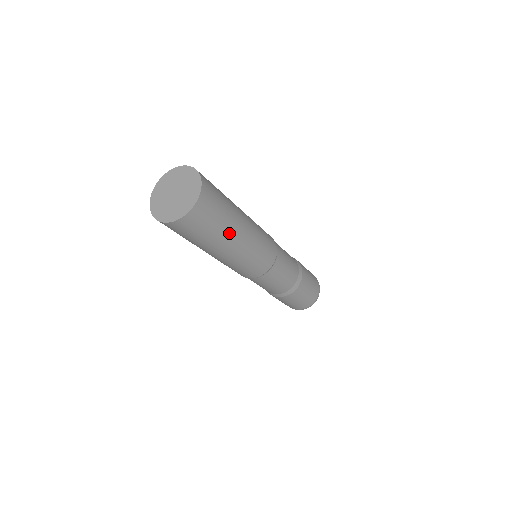
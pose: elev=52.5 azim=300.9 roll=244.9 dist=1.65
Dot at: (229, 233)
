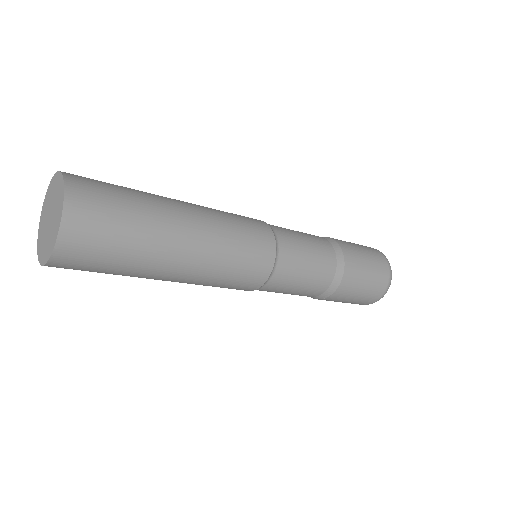
Dot at: (160, 240)
